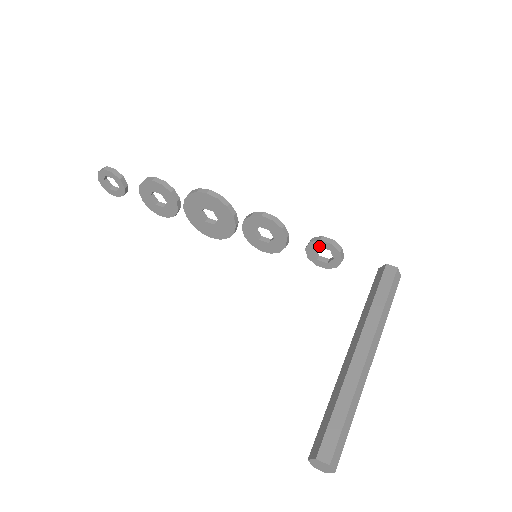
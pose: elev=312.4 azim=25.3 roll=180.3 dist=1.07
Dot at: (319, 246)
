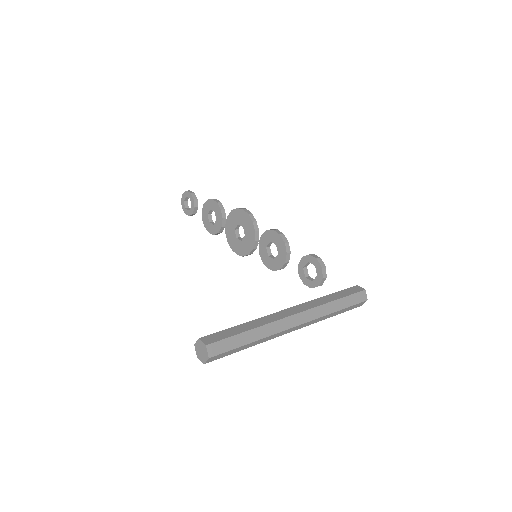
Dot at: (308, 261)
